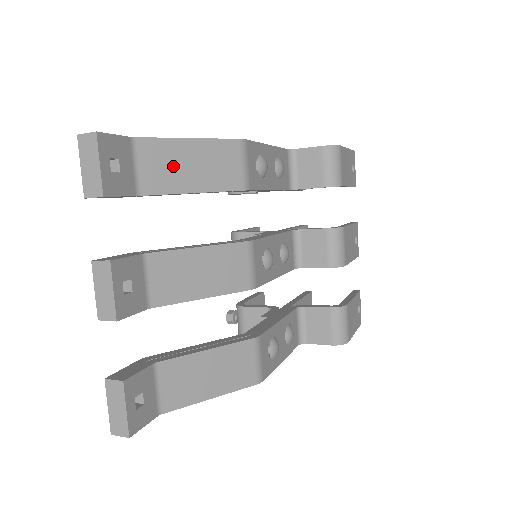
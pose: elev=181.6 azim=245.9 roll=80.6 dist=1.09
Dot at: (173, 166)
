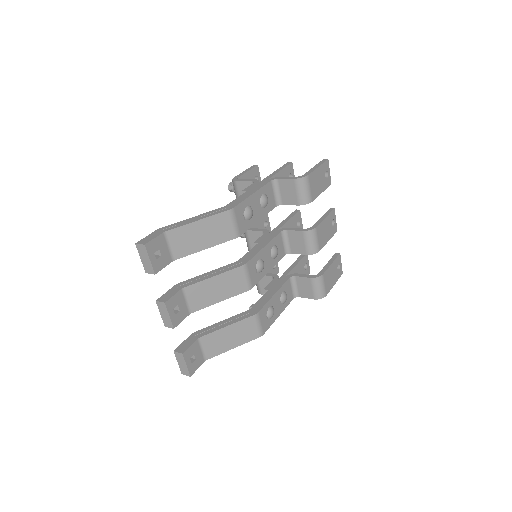
Dot at: (190, 239)
